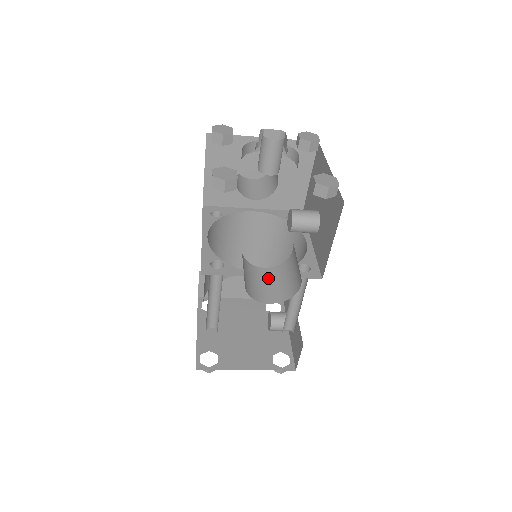
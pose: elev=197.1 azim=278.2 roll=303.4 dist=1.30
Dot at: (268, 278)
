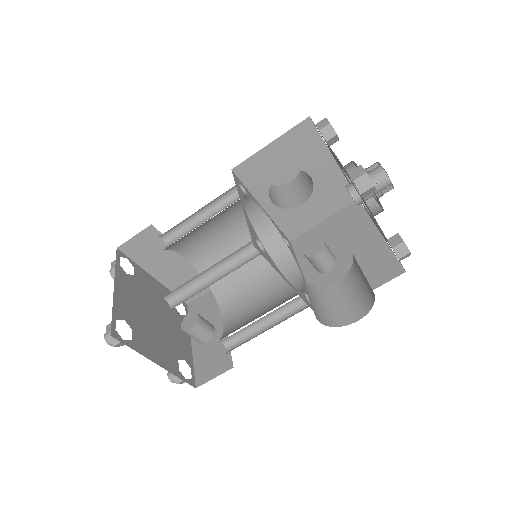
Dot at: (308, 293)
